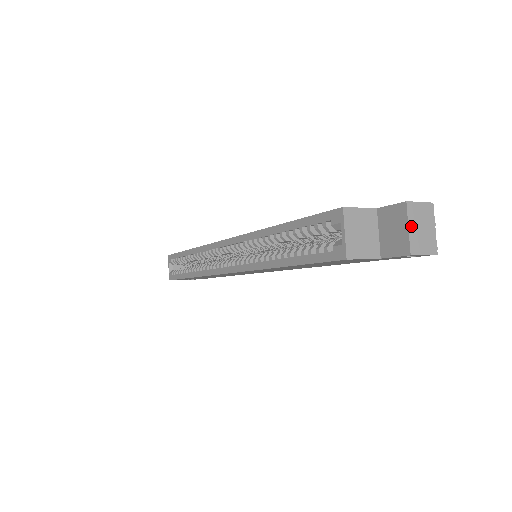
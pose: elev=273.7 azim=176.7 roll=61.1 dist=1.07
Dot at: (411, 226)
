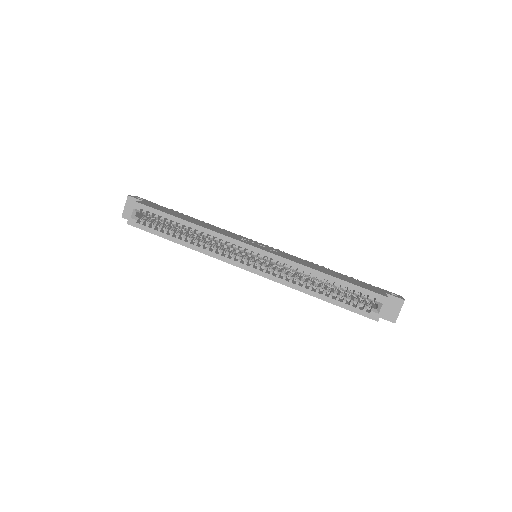
Dot at: occluded
